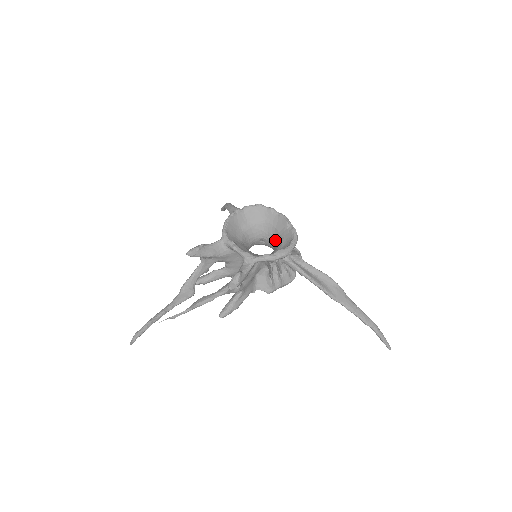
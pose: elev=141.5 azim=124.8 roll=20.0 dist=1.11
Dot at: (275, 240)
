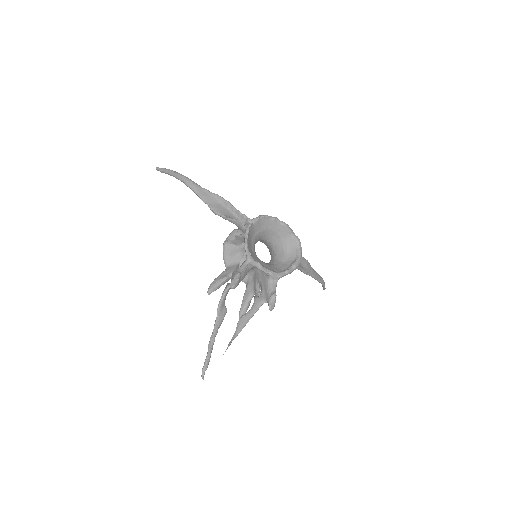
Dot at: (275, 243)
